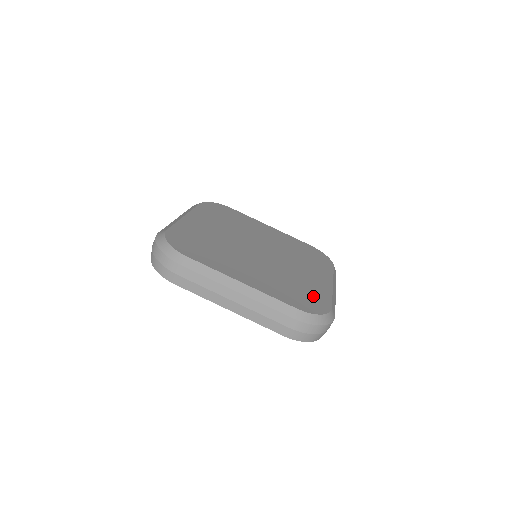
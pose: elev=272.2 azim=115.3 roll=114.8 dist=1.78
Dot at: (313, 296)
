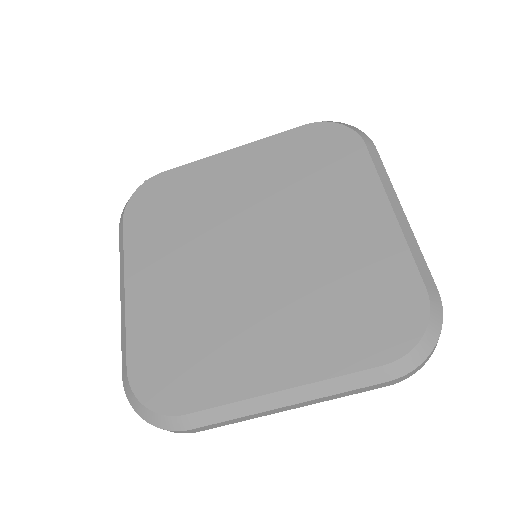
Dot at: (385, 290)
